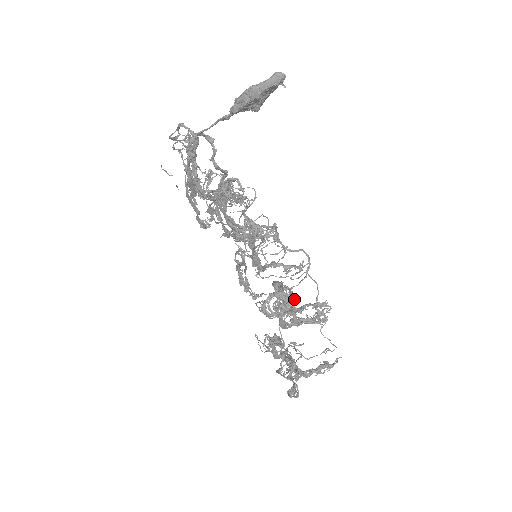
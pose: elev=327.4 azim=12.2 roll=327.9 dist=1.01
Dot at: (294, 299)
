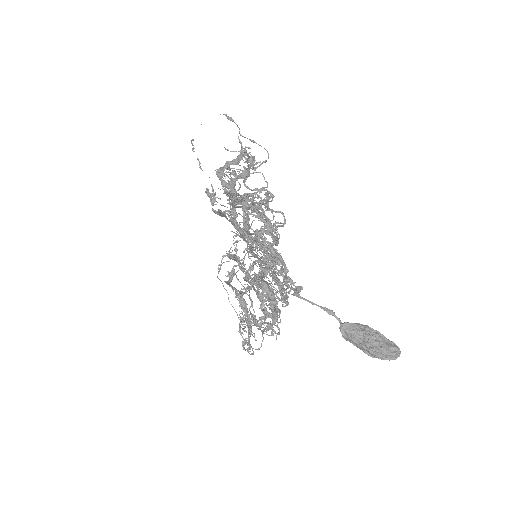
Dot at: (278, 312)
